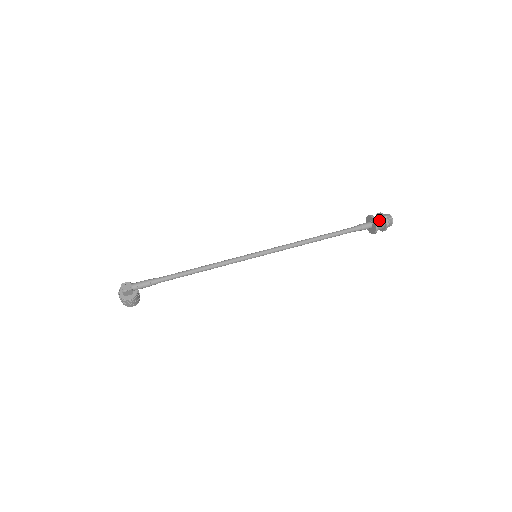
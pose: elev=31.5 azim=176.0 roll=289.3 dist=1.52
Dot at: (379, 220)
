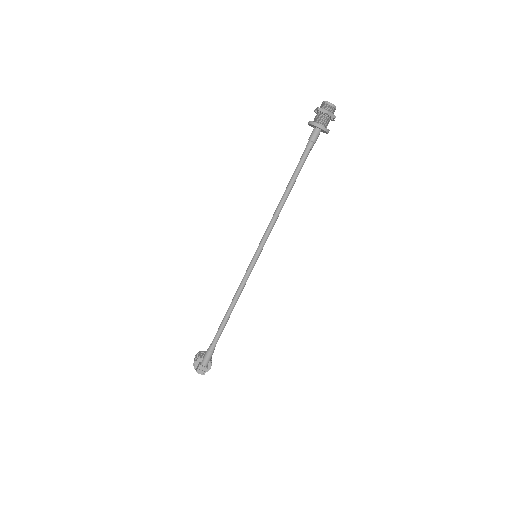
Dot at: (324, 121)
